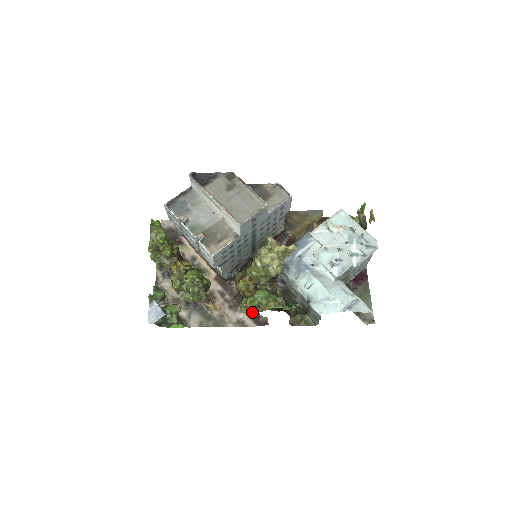
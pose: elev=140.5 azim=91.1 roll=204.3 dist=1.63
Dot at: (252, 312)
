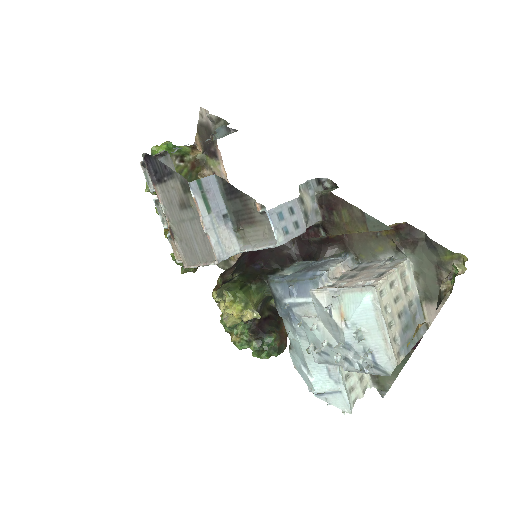
Dot at: occluded
